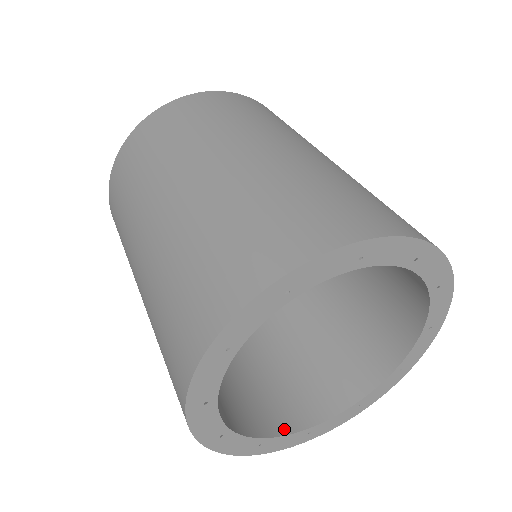
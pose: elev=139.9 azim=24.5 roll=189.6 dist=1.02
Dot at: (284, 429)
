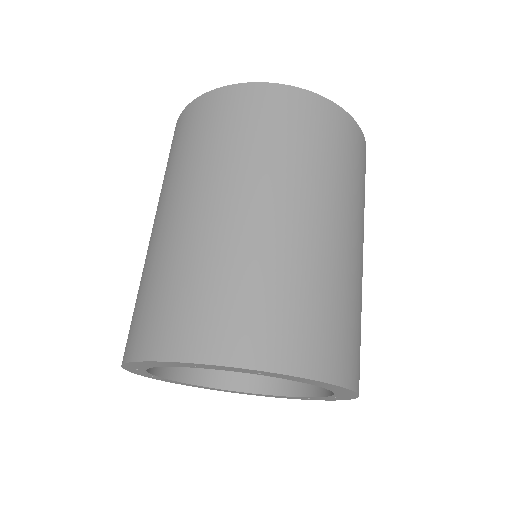
Dot at: (208, 382)
